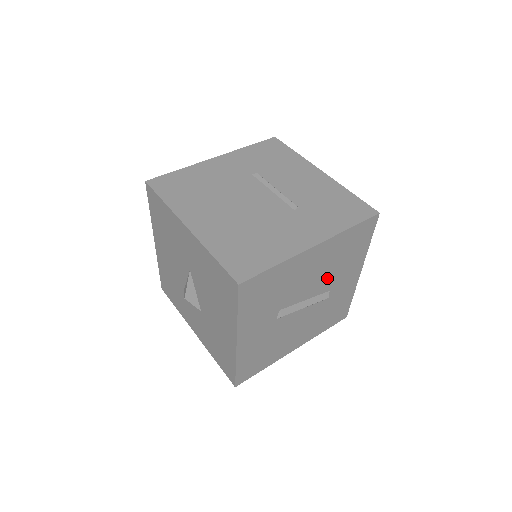
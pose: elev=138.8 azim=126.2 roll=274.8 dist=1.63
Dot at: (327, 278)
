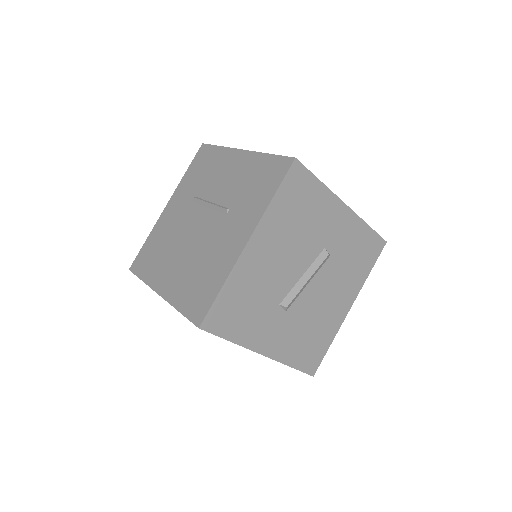
Dot at: (305, 244)
